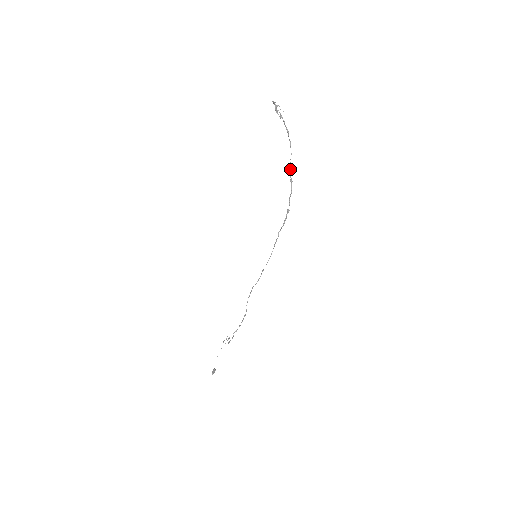
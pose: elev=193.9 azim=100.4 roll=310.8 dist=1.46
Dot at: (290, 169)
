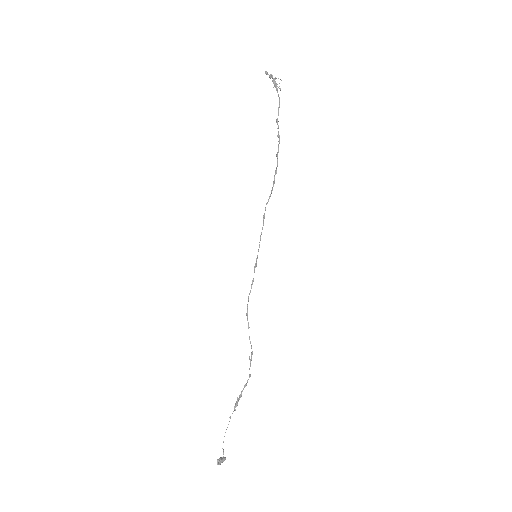
Dot at: (277, 124)
